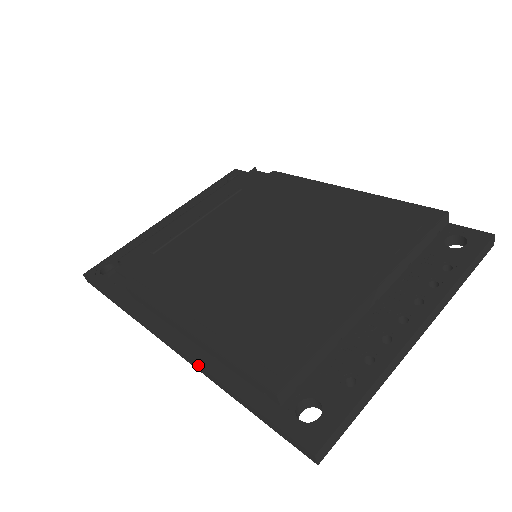
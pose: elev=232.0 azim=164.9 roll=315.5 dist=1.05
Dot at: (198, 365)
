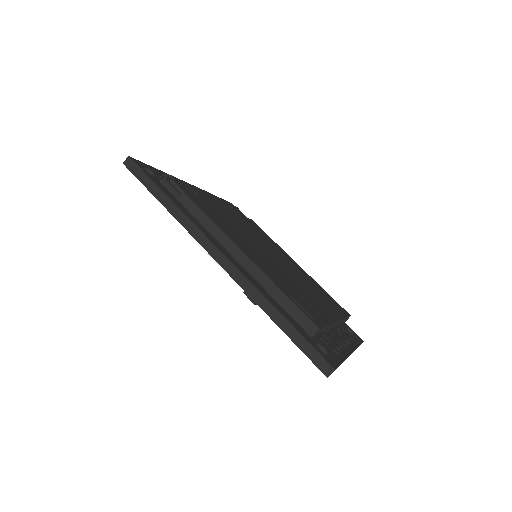
Dot at: (252, 284)
